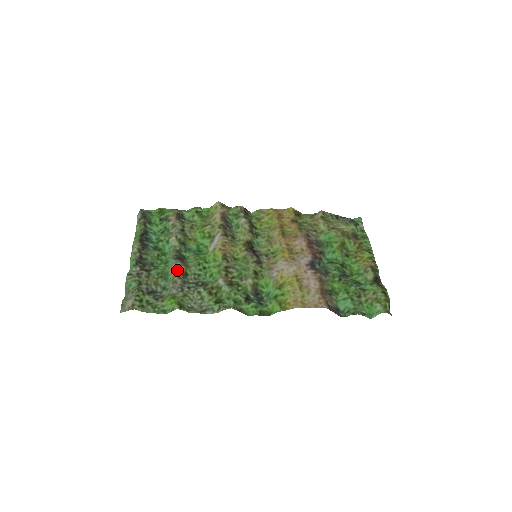
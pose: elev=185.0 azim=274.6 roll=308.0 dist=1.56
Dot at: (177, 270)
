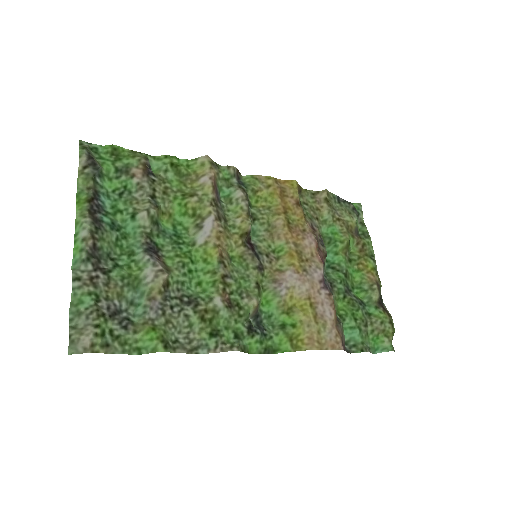
Dot at: (158, 280)
